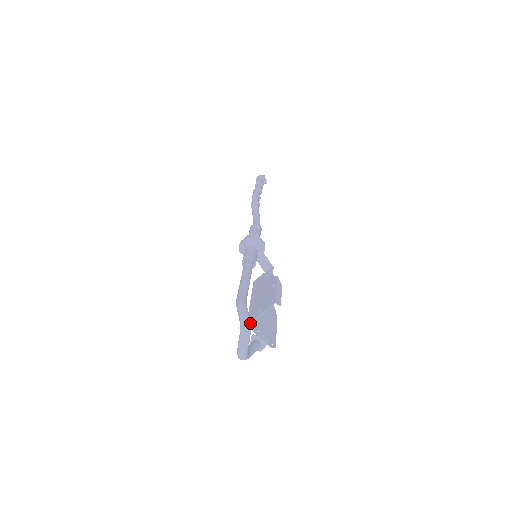
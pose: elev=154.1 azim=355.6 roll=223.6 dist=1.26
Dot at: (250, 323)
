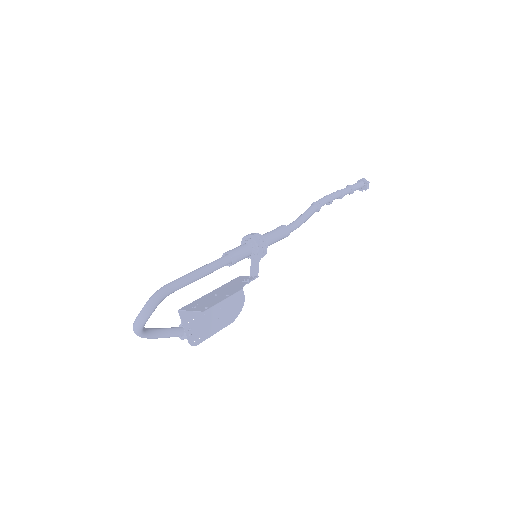
Dot at: (149, 314)
